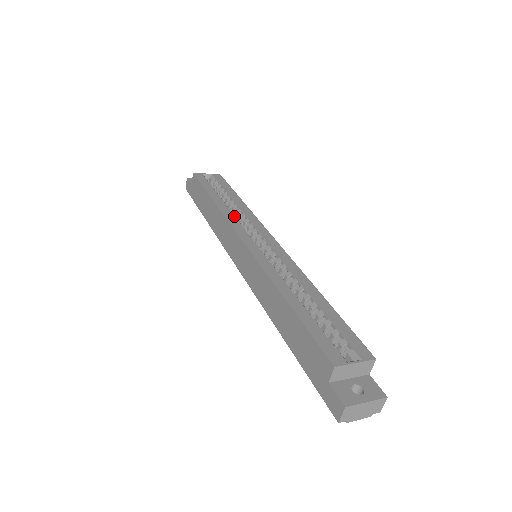
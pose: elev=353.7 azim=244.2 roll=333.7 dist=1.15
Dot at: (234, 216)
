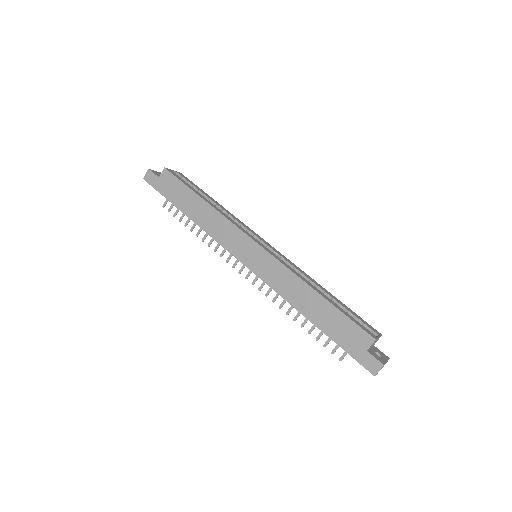
Dot at: (231, 219)
